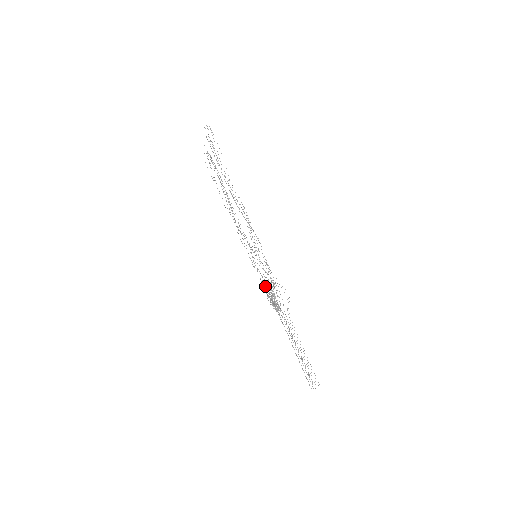
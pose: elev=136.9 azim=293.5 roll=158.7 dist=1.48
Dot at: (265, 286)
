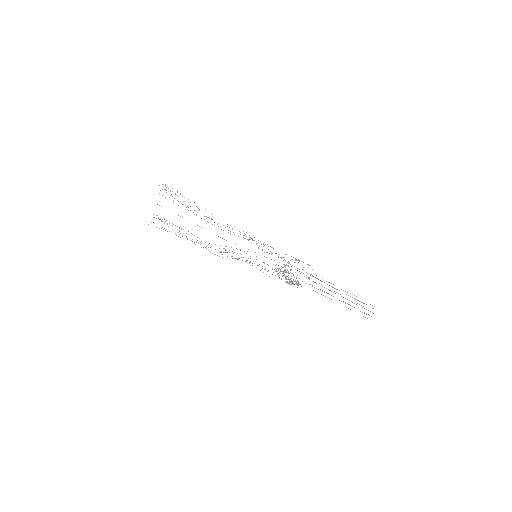
Dot at: occluded
